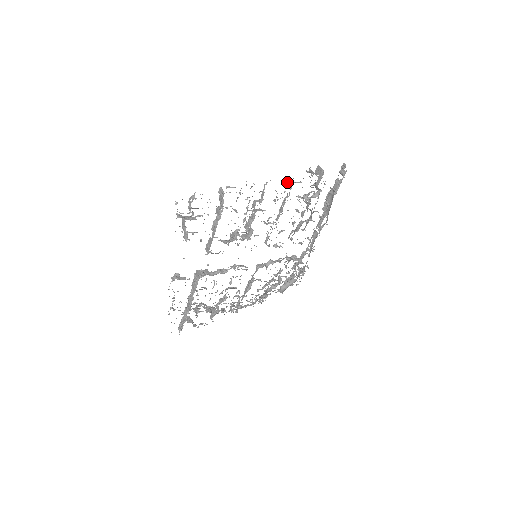
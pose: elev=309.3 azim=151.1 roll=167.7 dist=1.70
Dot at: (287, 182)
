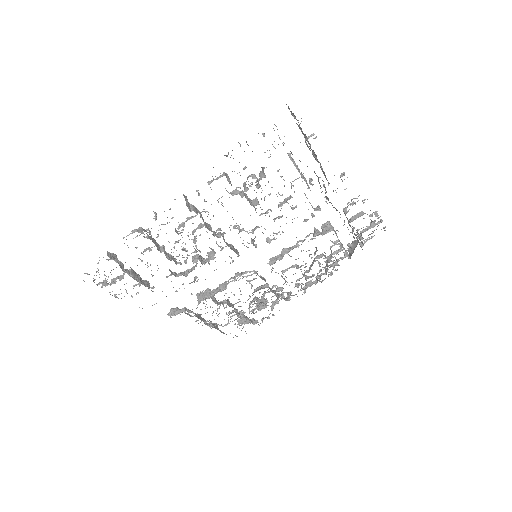
Dot at: (196, 191)
